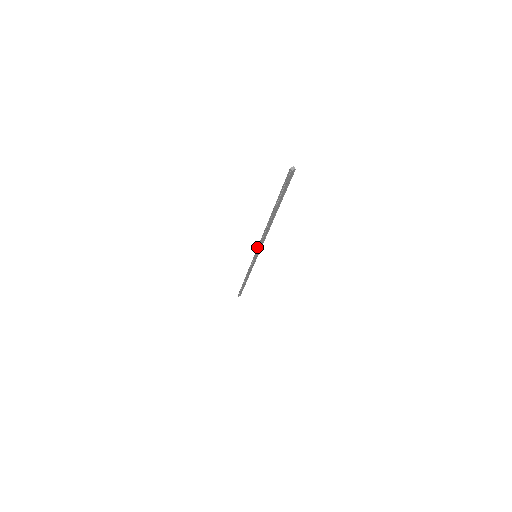
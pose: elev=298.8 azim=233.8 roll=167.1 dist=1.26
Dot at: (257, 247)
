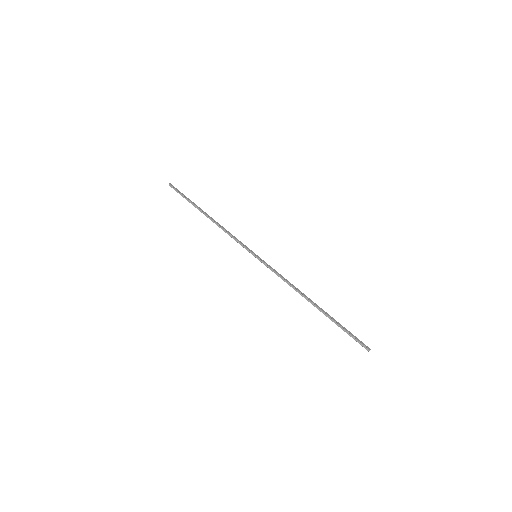
Dot at: occluded
